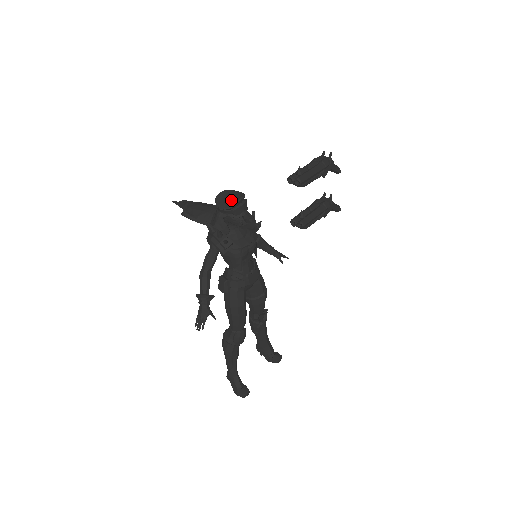
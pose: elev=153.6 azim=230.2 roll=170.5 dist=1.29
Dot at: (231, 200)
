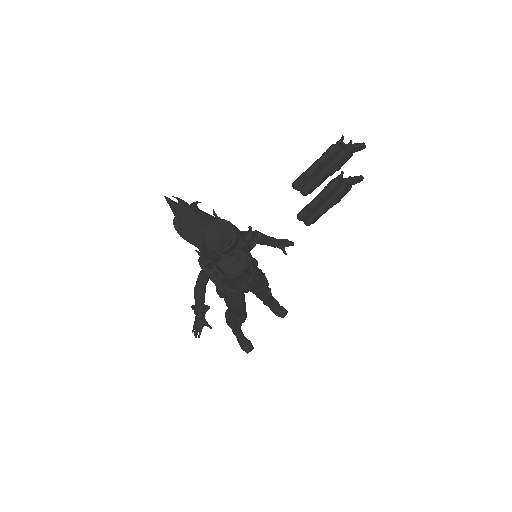
Dot at: (219, 239)
